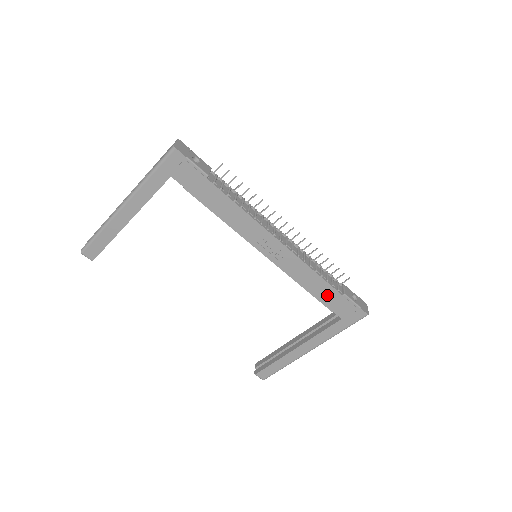
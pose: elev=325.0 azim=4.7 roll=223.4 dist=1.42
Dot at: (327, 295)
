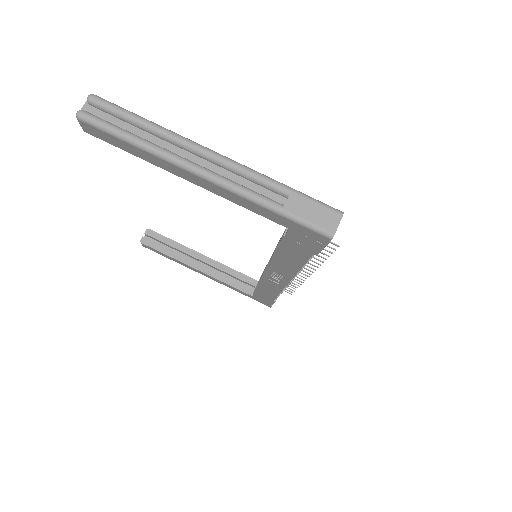
Dot at: (265, 295)
